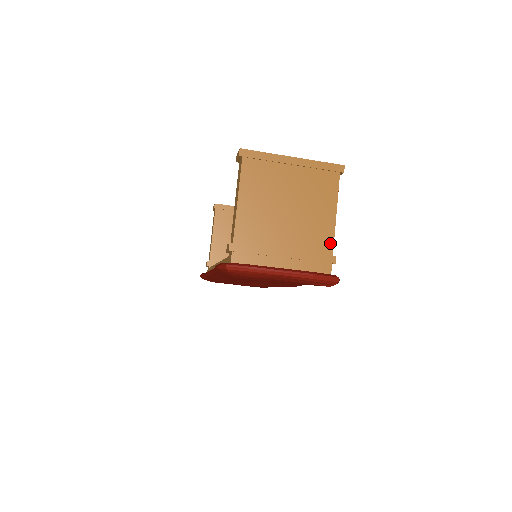
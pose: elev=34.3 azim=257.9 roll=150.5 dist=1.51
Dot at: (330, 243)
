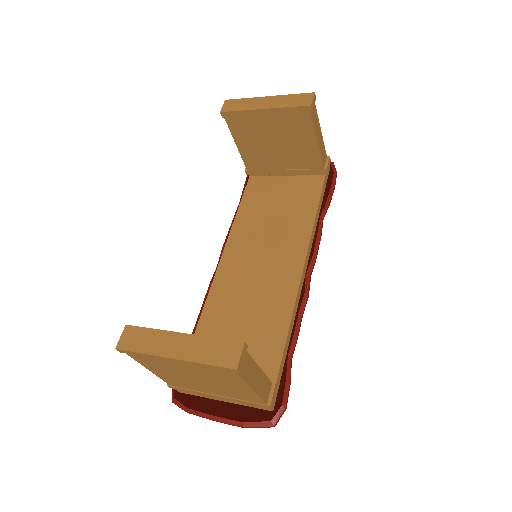
Dot at: (259, 400)
